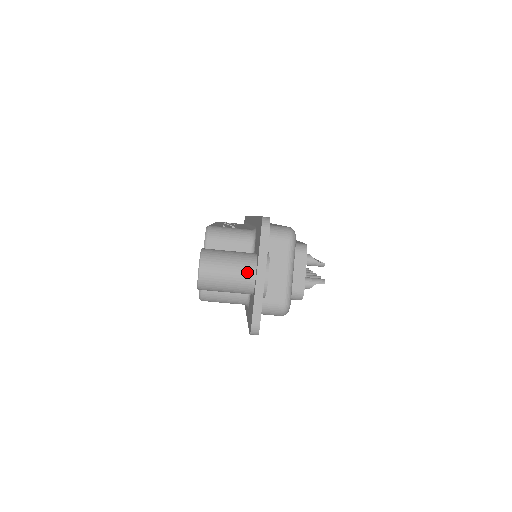
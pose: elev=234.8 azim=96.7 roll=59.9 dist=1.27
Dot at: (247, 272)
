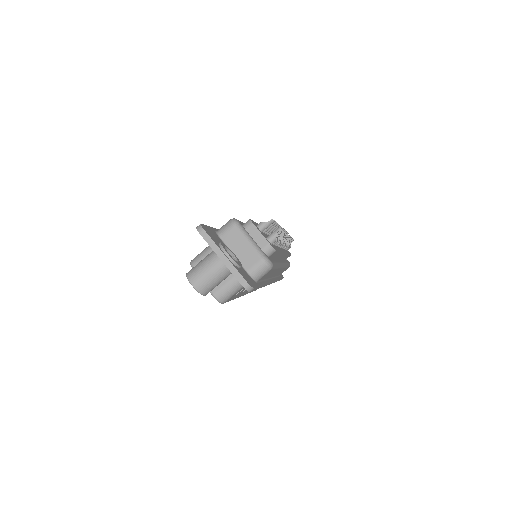
Dot at: (215, 262)
